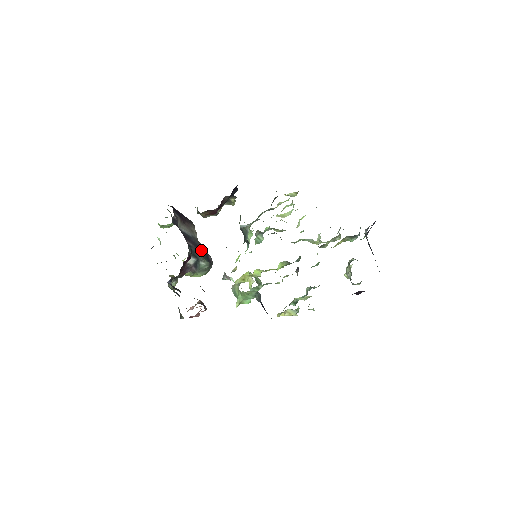
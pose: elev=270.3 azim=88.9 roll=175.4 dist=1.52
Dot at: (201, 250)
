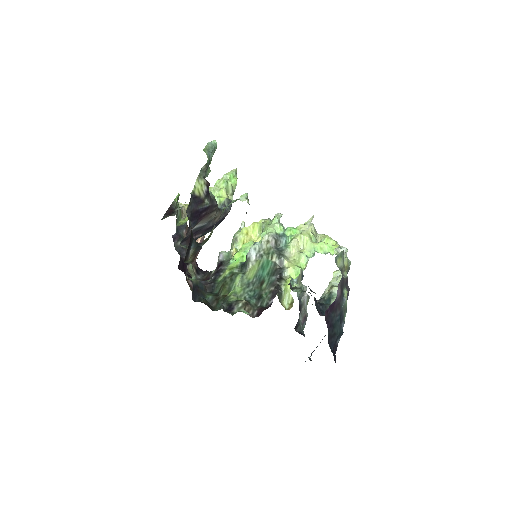
Dot at: occluded
